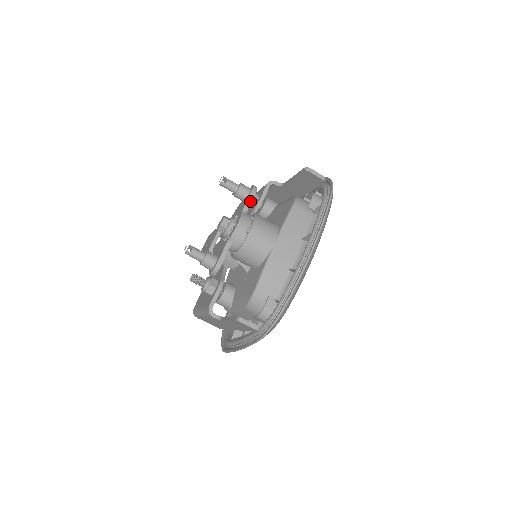
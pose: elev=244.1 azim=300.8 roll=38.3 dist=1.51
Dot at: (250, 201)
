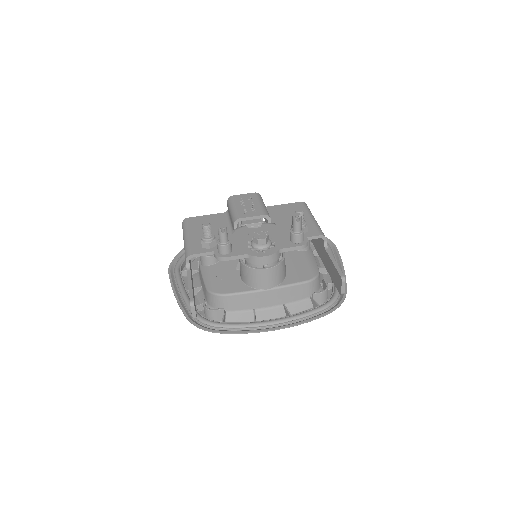
Dot at: (292, 249)
